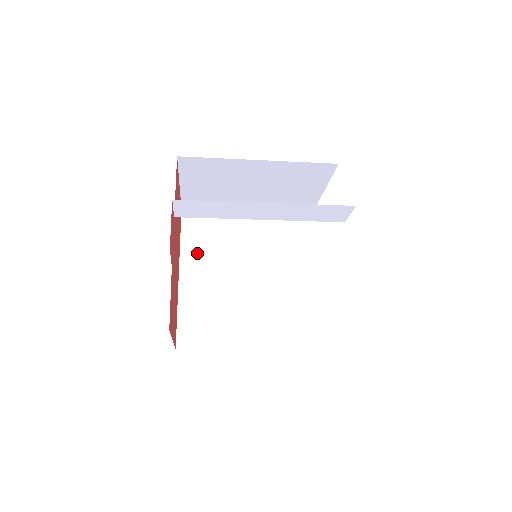
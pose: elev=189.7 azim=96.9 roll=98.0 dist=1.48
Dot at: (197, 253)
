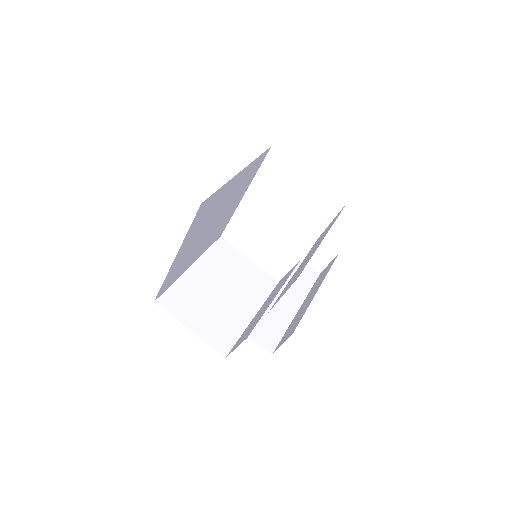
Dot at: (193, 233)
